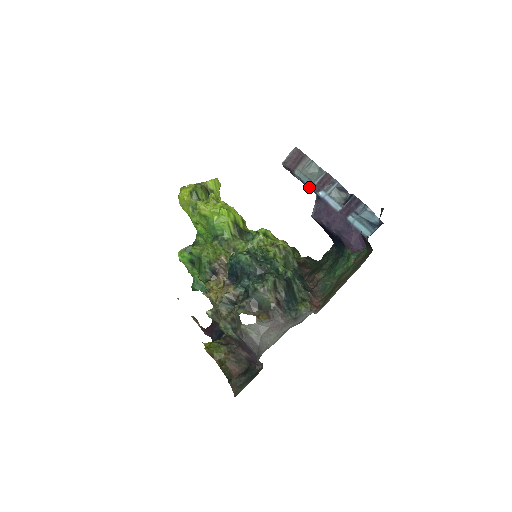
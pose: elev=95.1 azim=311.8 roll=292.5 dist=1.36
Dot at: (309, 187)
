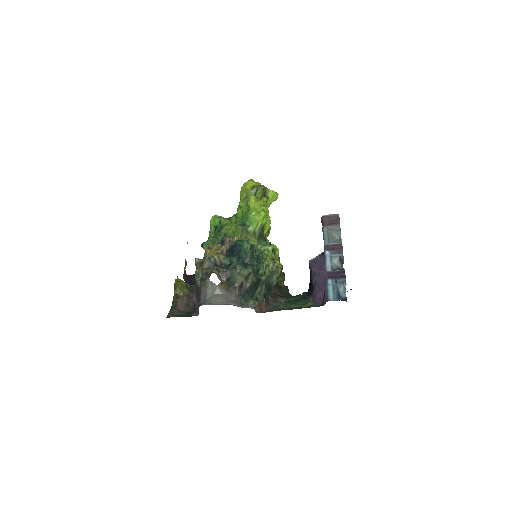
Dot at: (324, 243)
